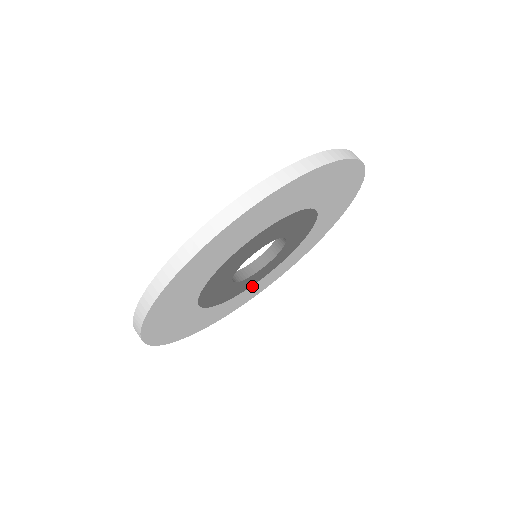
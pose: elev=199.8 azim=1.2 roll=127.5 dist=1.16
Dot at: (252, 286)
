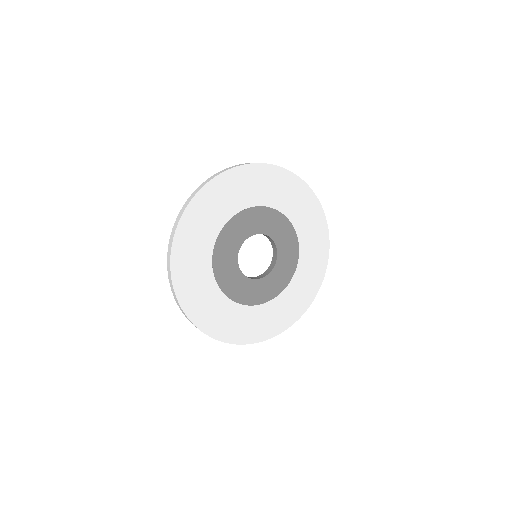
Dot at: (300, 262)
